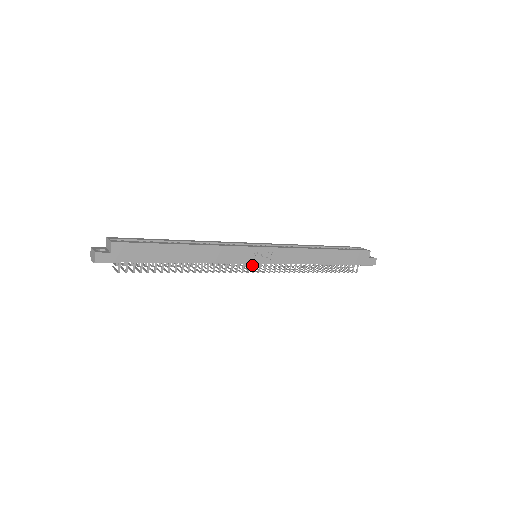
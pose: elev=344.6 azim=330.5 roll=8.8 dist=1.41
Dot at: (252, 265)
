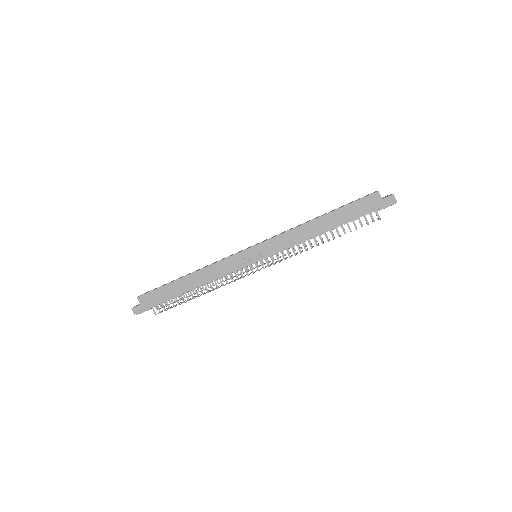
Dot at: (264, 263)
